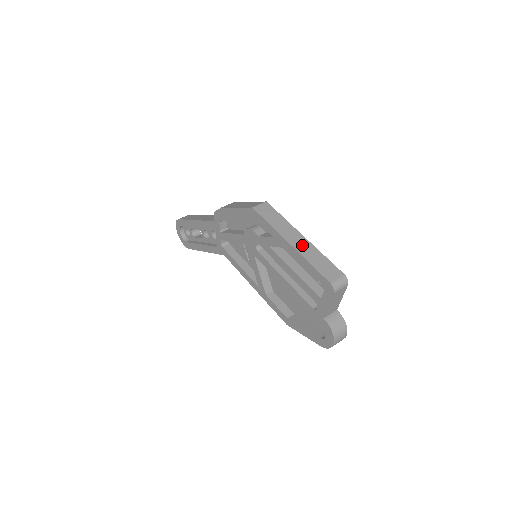
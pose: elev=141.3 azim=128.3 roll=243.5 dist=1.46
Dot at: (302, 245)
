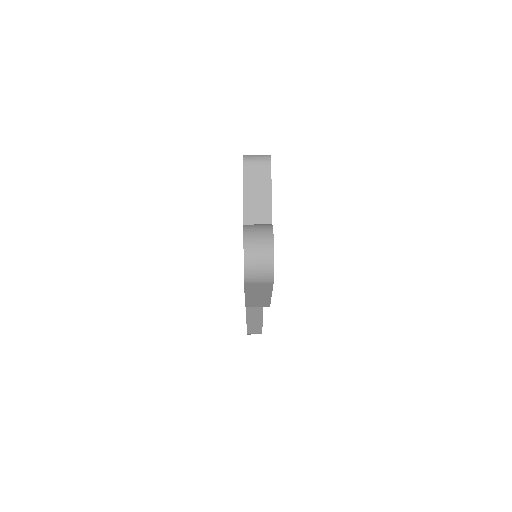
Dot at: occluded
